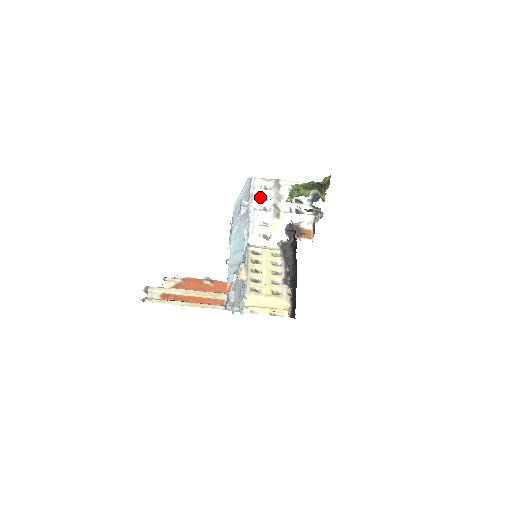
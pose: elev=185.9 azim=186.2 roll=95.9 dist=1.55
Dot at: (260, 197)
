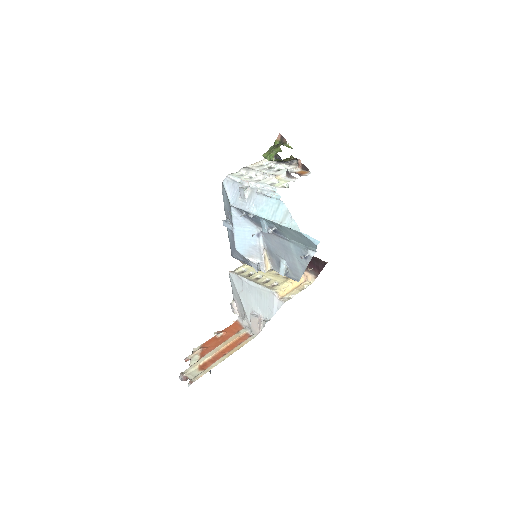
Dot at: (248, 178)
